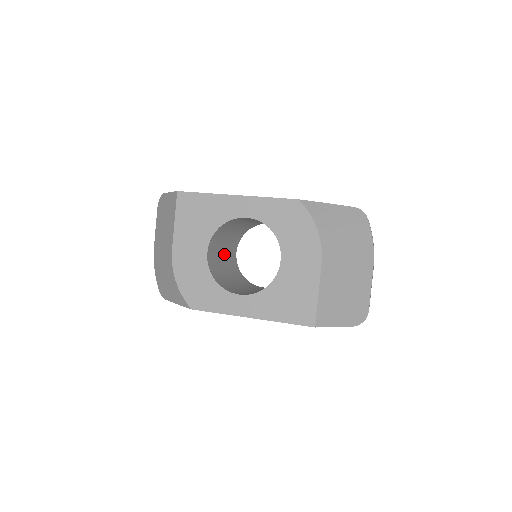
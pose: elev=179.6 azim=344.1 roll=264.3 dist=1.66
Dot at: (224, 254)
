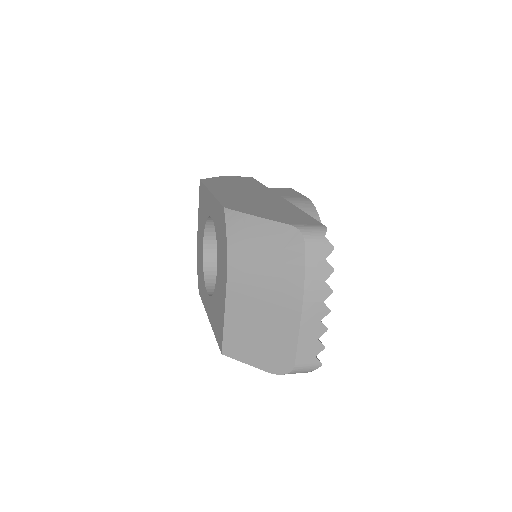
Dot at: occluded
